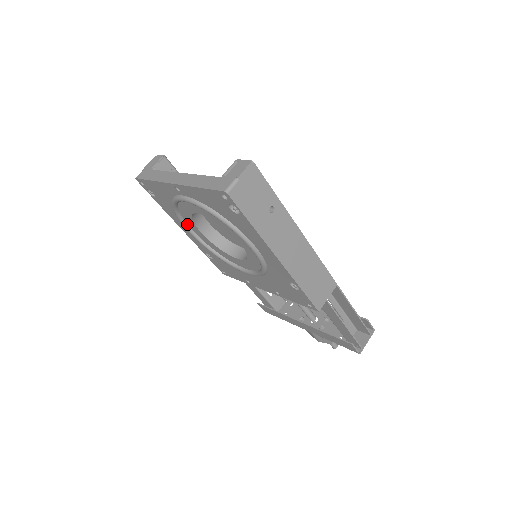
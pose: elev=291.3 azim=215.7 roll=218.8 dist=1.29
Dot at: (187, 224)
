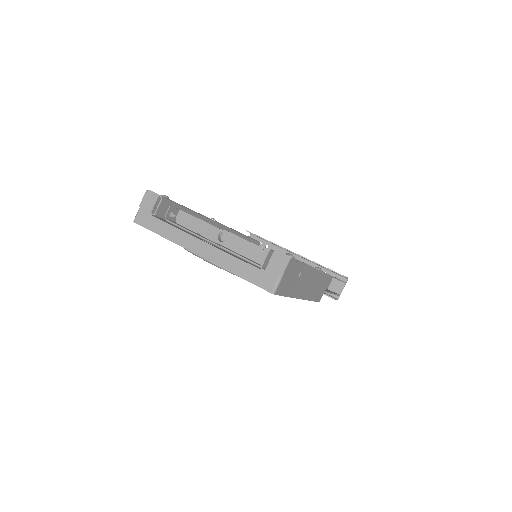
Dot at: occluded
